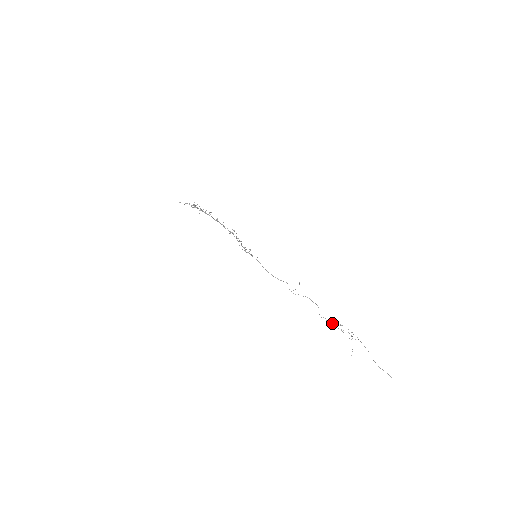
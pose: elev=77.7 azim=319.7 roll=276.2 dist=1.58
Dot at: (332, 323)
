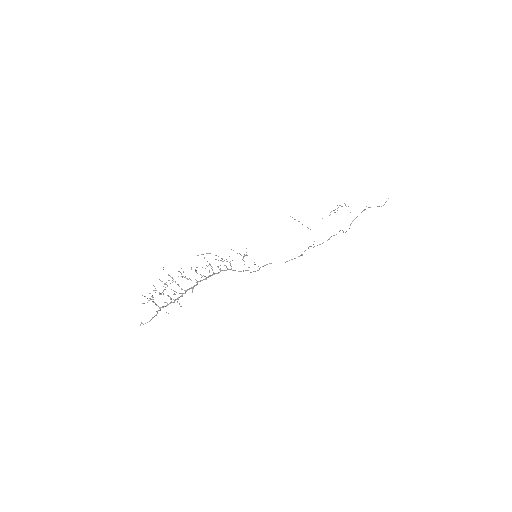
Dot at: (330, 212)
